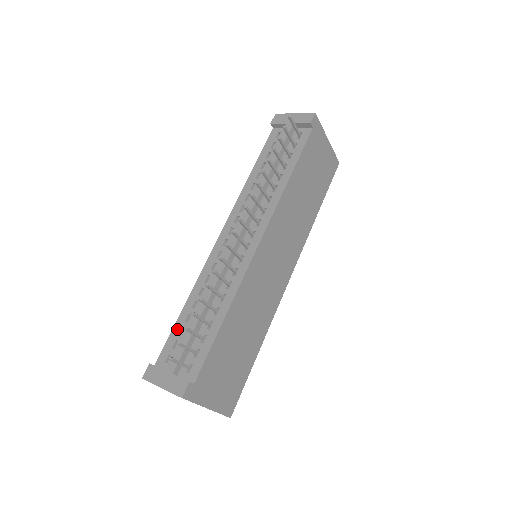
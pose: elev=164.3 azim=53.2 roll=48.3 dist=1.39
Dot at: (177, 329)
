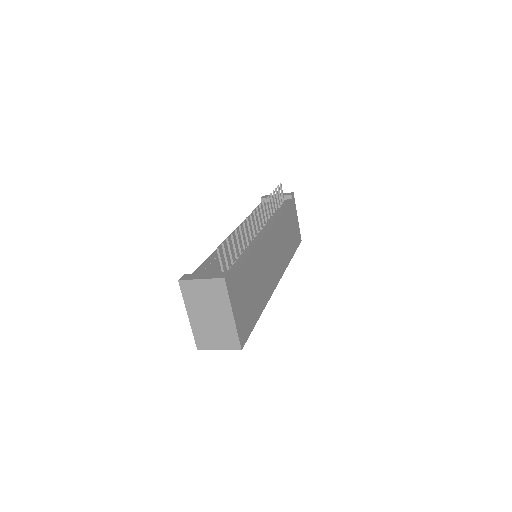
Dot at: (205, 264)
